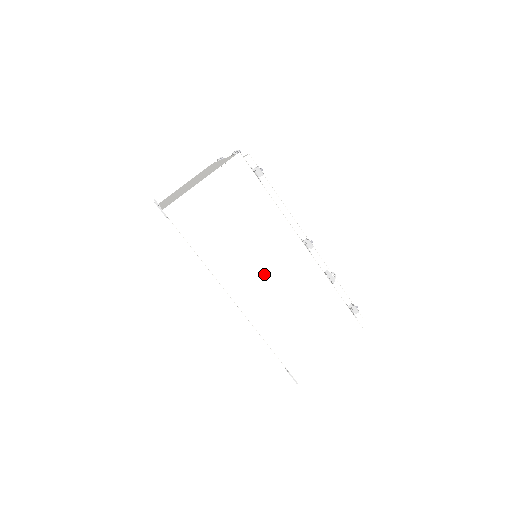
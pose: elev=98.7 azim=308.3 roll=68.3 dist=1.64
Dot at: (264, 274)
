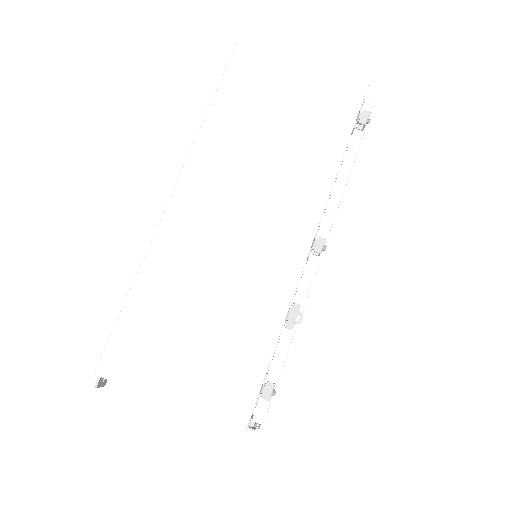
Dot at: (236, 208)
